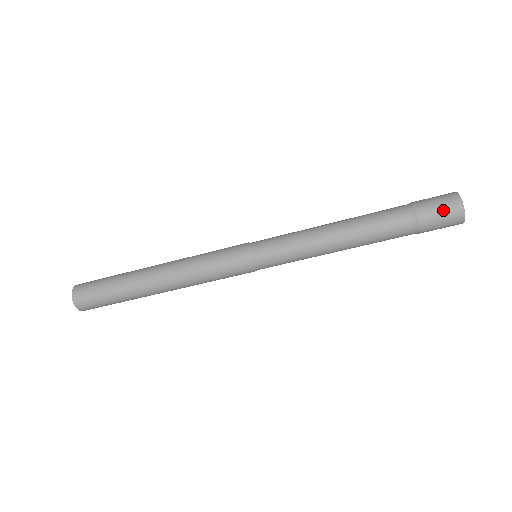
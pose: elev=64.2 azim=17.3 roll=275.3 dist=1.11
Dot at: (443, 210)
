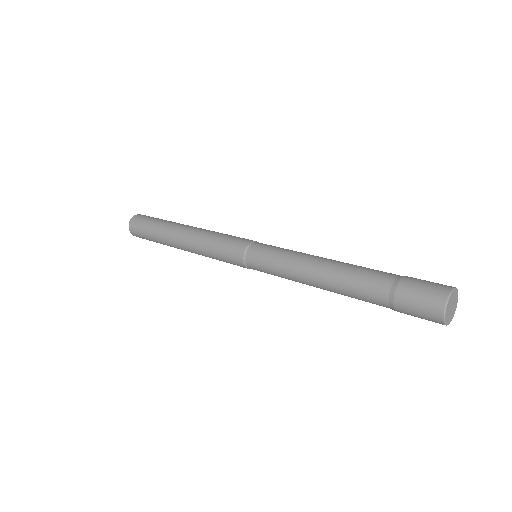
Dot at: (427, 288)
